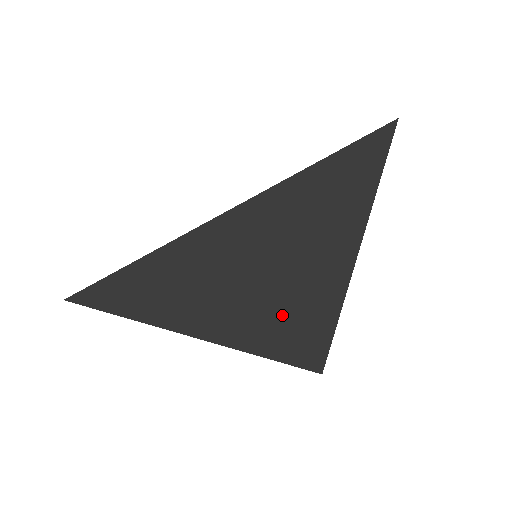
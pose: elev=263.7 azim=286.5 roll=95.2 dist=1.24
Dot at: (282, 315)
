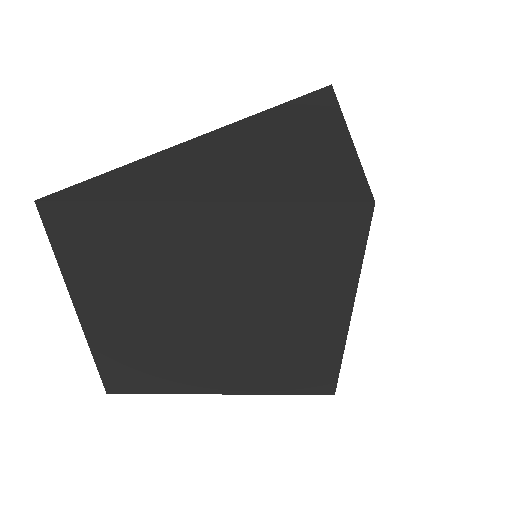
Dot at: (300, 173)
